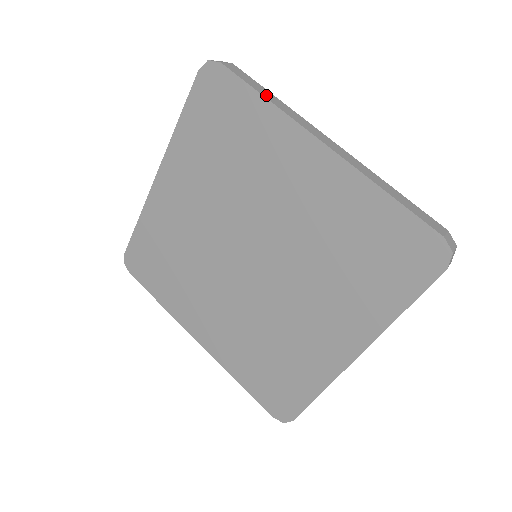
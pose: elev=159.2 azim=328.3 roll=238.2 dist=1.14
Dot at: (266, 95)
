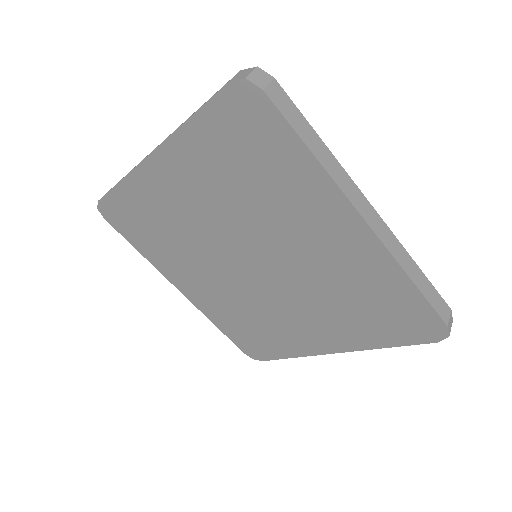
Dot at: (313, 146)
